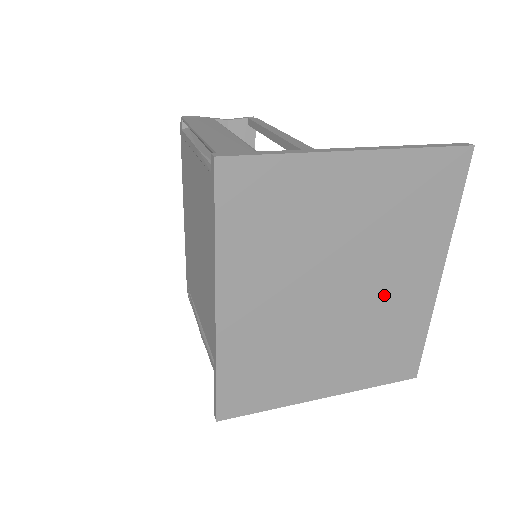
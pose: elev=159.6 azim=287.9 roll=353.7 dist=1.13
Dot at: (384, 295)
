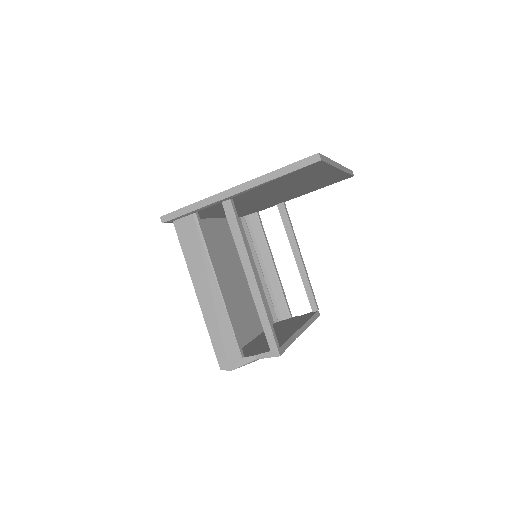
Dot at: occluded
